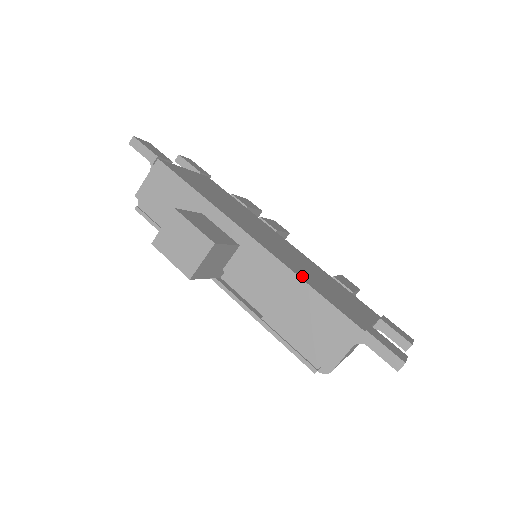
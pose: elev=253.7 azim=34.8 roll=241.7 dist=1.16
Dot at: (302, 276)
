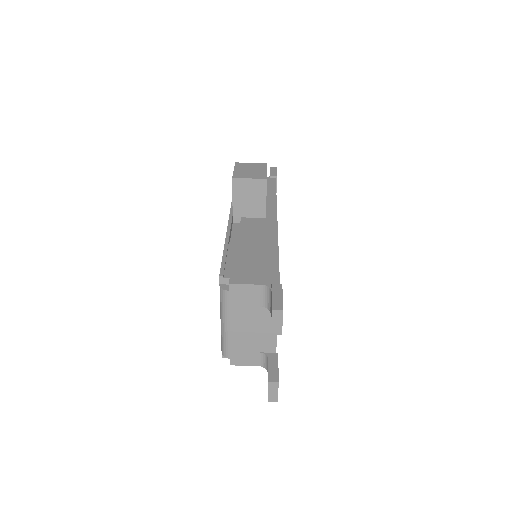
Dot at: occluded
